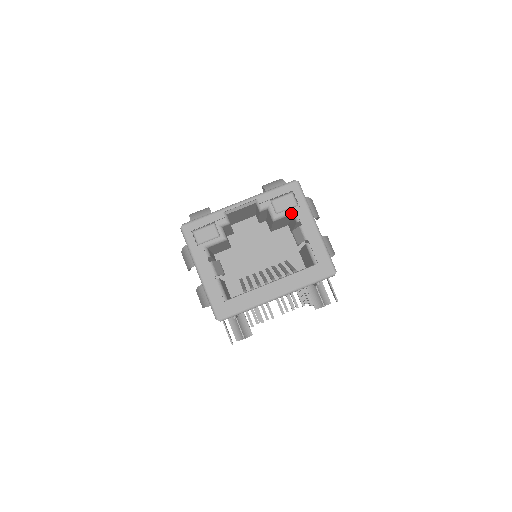
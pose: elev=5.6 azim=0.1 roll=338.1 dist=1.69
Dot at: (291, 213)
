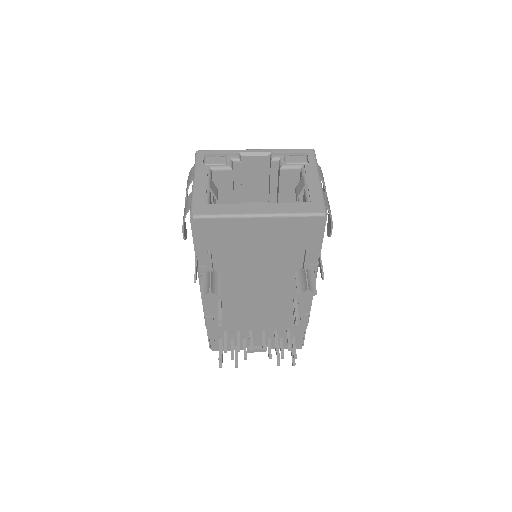
Dot at: (299, 167)
